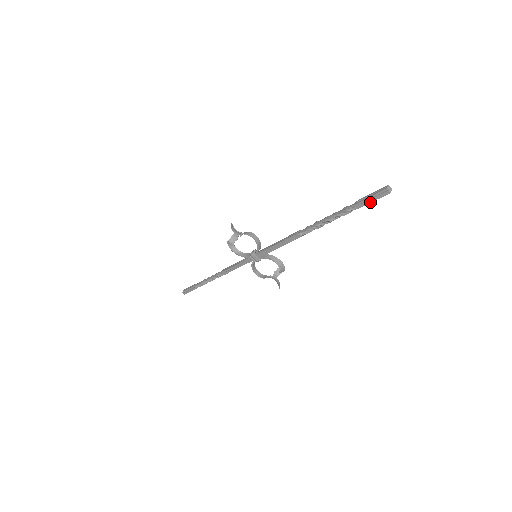
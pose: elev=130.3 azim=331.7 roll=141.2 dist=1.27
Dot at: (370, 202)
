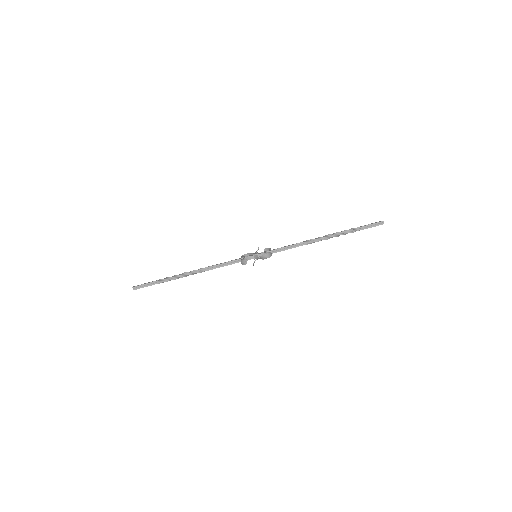
Dot at: occluded
